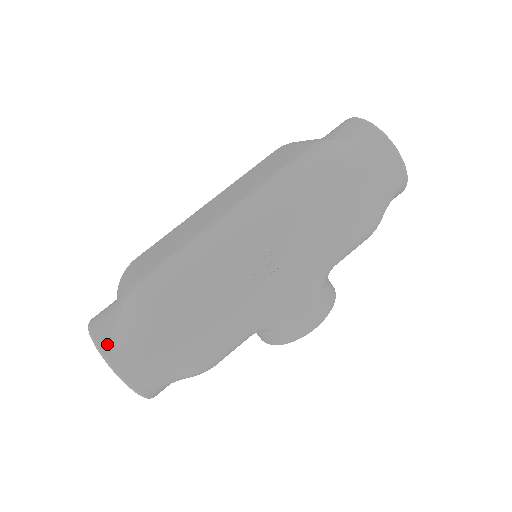
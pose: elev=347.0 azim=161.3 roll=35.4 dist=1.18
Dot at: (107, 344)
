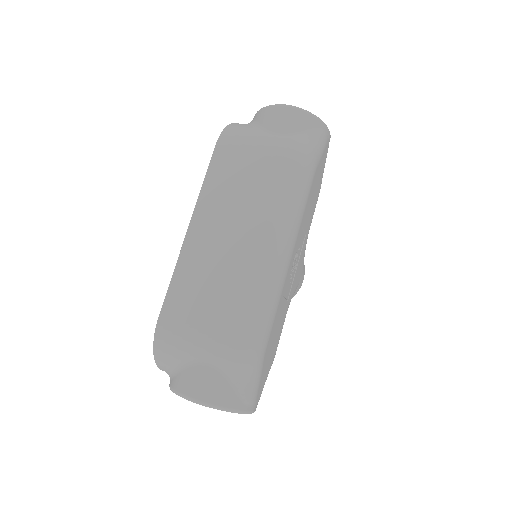
Dot at: (237, 403)
